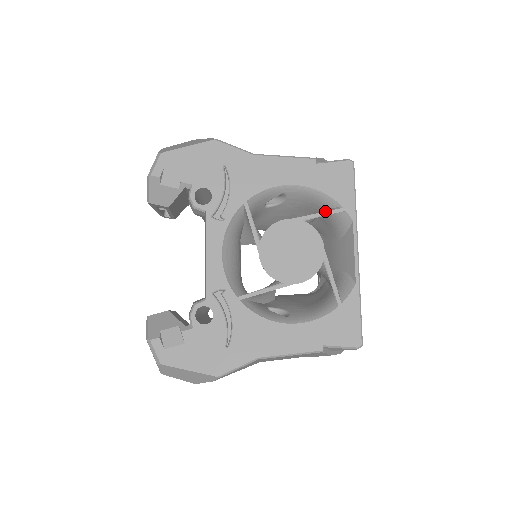
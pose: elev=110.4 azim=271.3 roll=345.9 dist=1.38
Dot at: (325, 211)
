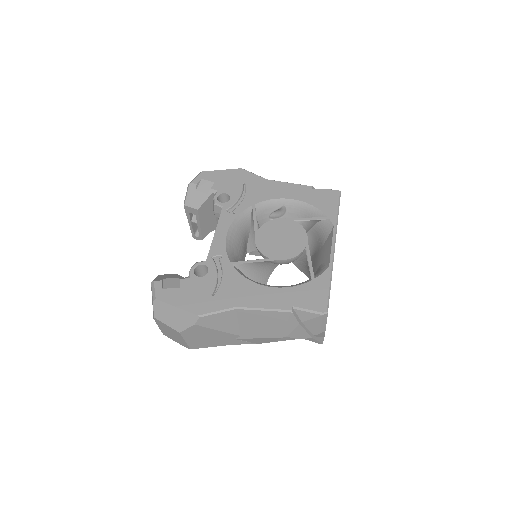
Dot at: (313, 217)
